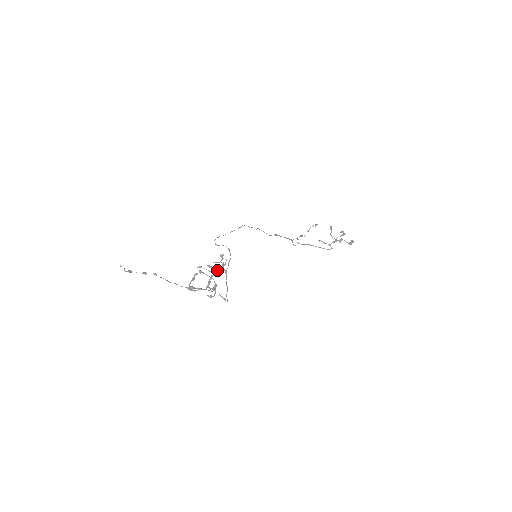
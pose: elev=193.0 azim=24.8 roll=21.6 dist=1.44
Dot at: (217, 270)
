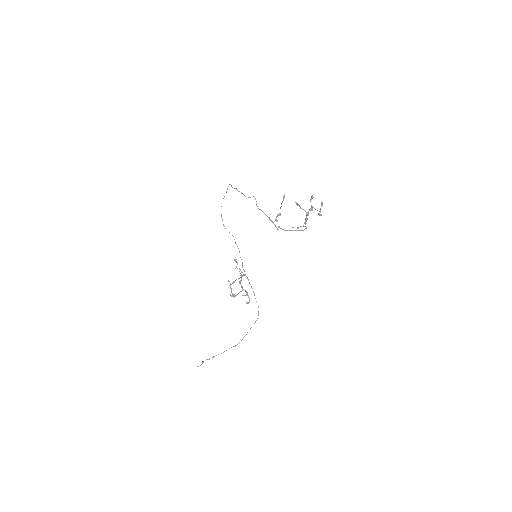
Dot at: occluded
